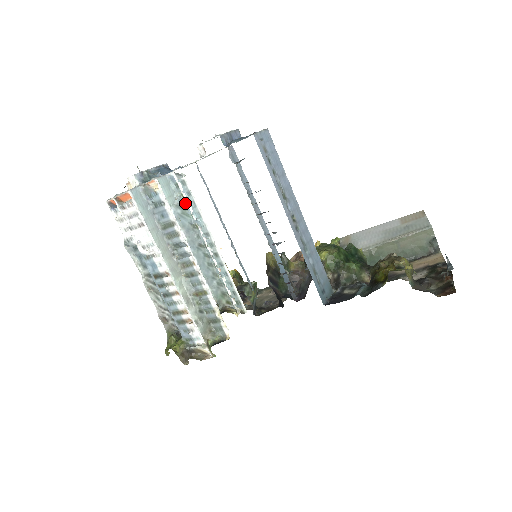
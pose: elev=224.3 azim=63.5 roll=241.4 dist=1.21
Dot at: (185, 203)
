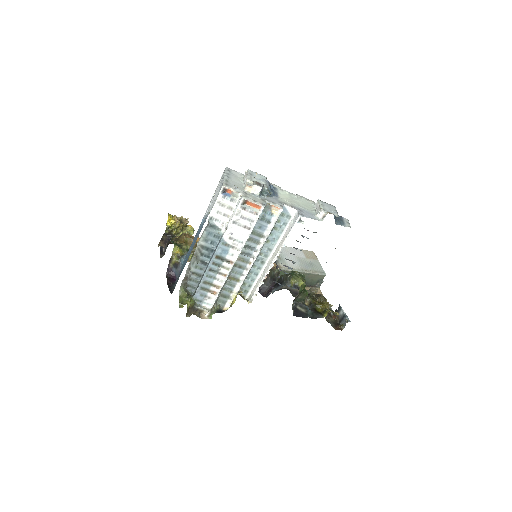
Dot at: (276, 226)
